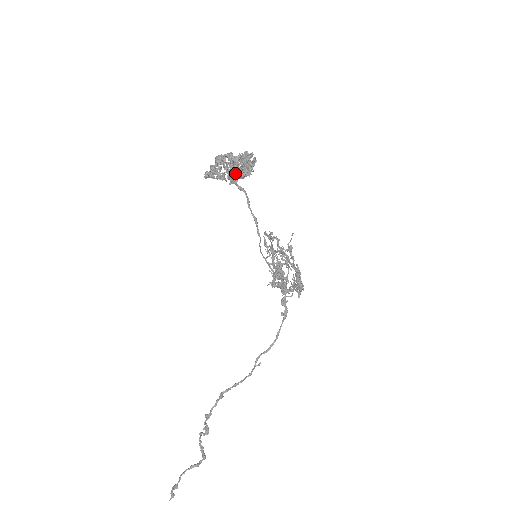
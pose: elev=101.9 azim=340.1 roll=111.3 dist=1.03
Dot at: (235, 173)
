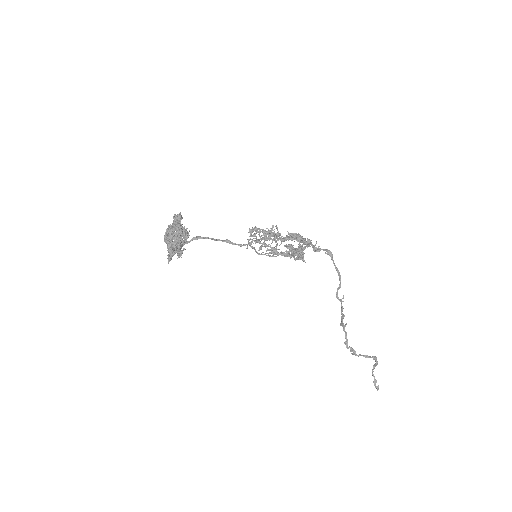
Dot at: (175, 250)
